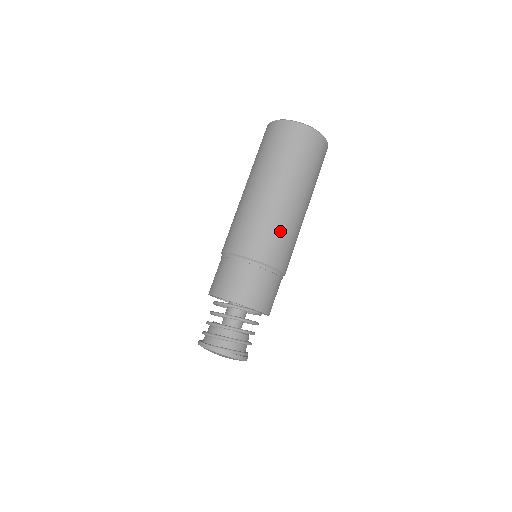
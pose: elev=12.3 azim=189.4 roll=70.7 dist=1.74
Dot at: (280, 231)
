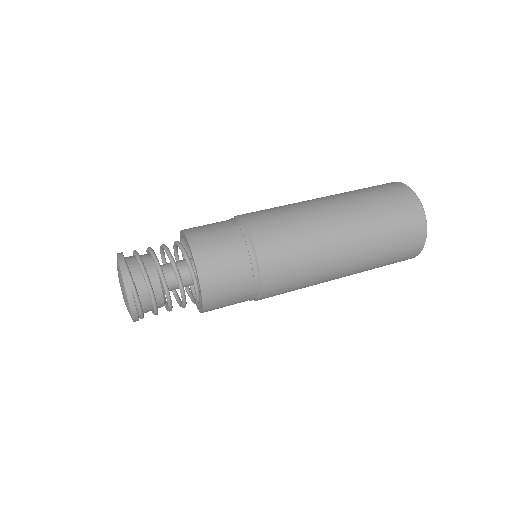
Dot at: (302, 249)
